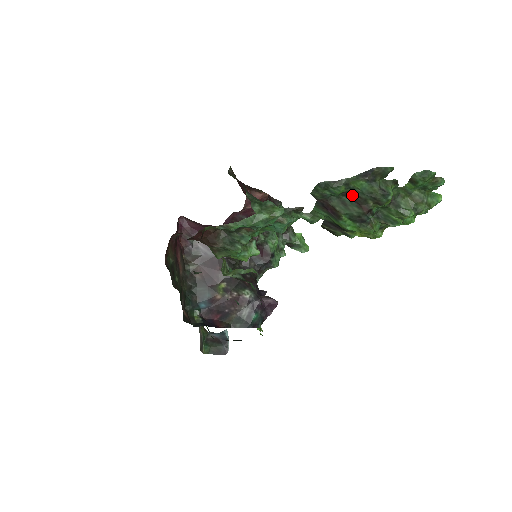
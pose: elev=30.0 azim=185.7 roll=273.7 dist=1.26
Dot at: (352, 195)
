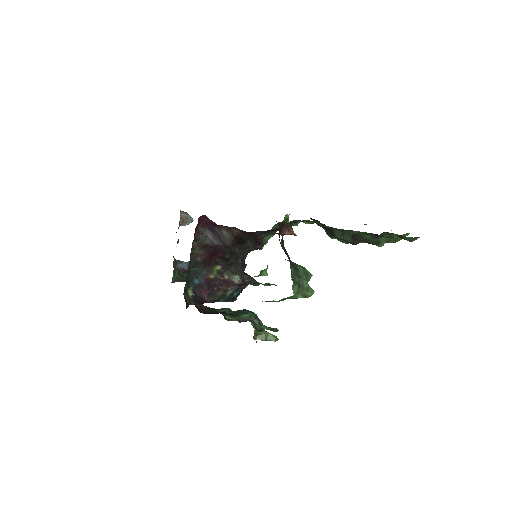
Dot at: (354, 234)
